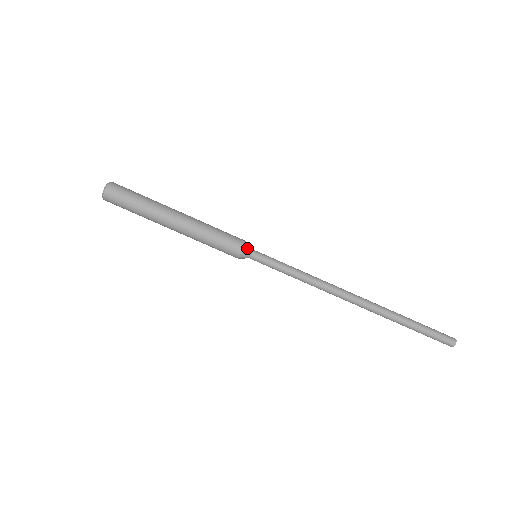
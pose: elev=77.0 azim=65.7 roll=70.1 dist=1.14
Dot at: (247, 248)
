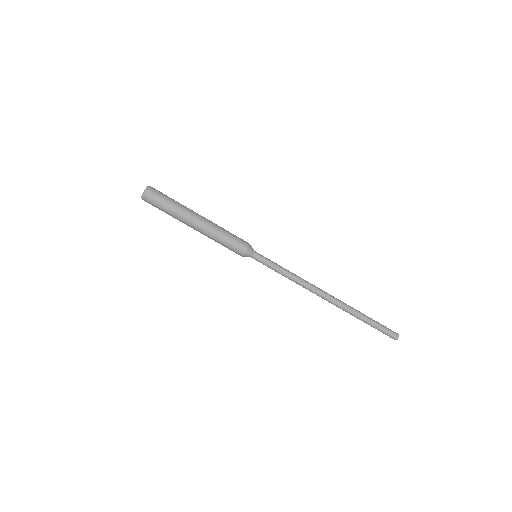
Dot at: (249, 251)
